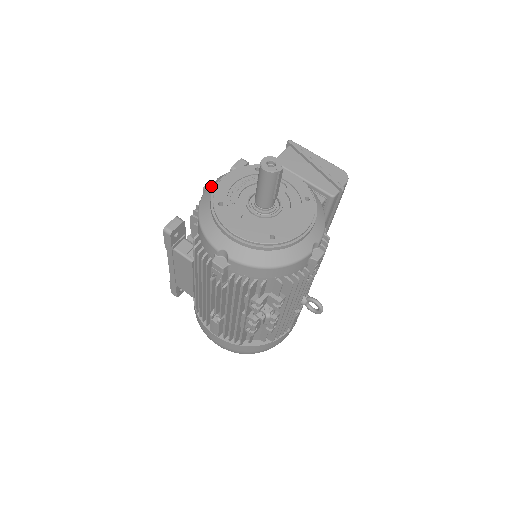
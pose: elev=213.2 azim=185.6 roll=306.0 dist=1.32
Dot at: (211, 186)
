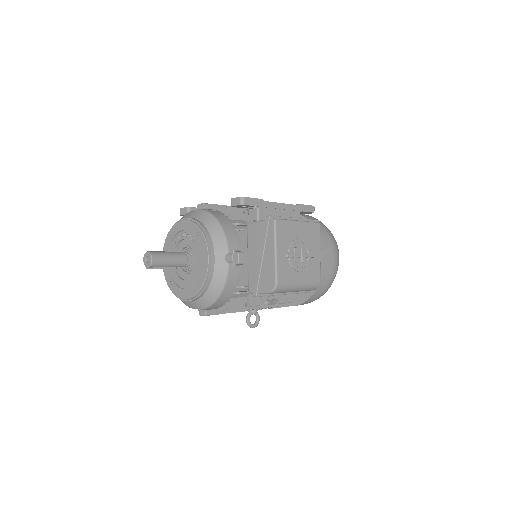
Dot at: (188, 214)
